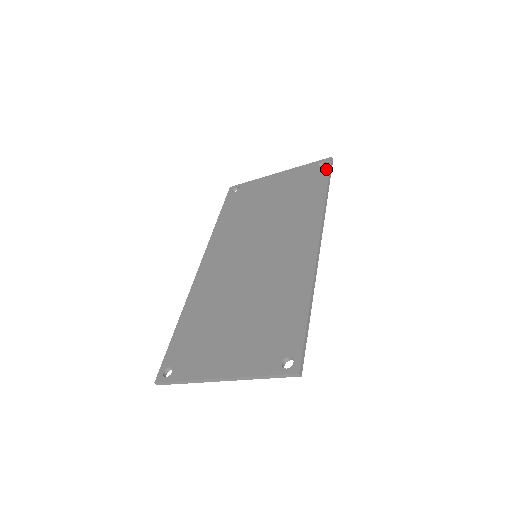
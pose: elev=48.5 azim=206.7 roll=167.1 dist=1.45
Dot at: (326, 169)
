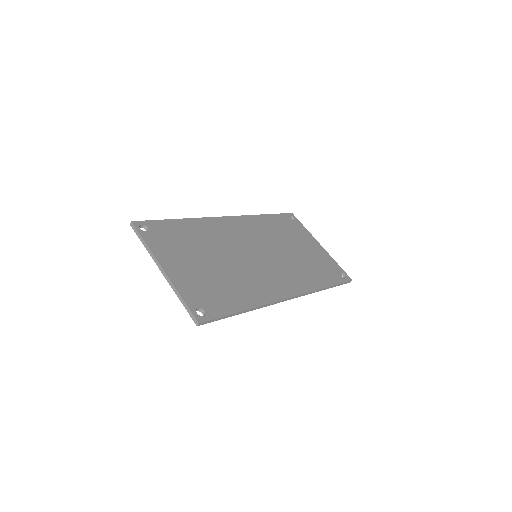
Dot at: (342, 280)
